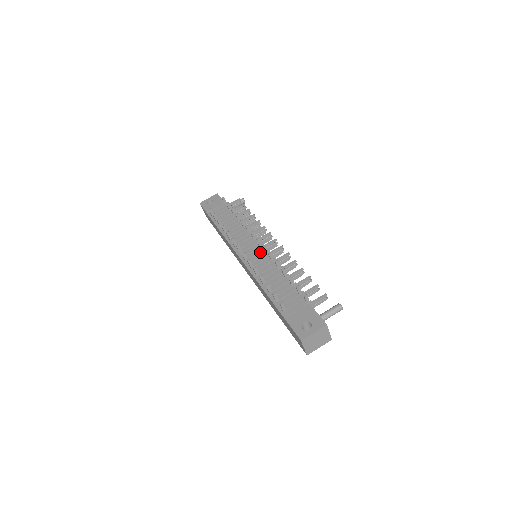
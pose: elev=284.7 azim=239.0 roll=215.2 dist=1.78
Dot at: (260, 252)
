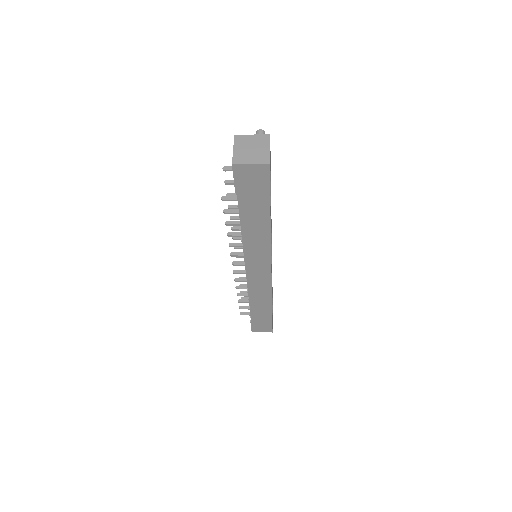
Dot at: occluded
